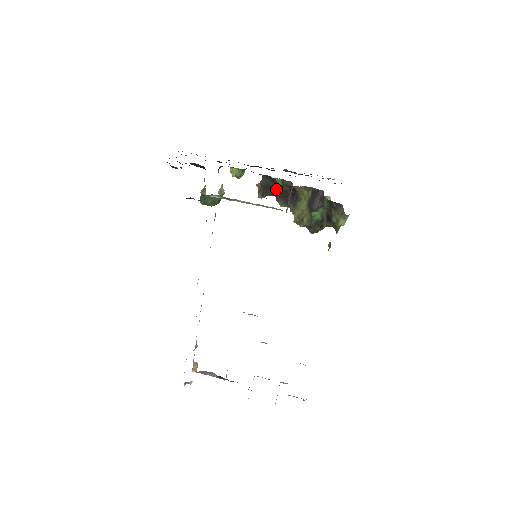
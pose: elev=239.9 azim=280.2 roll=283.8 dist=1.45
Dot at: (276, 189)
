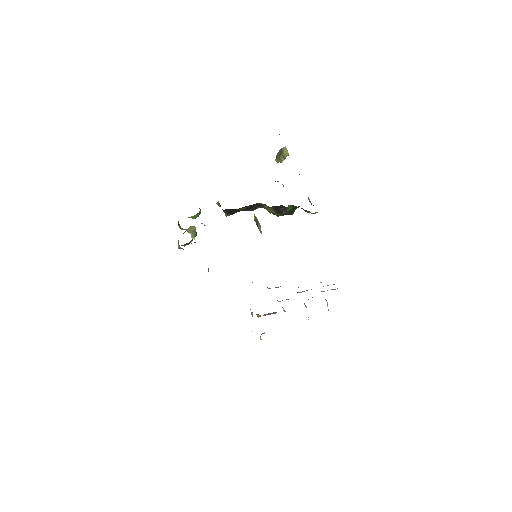
Dot at: (238, 210)
